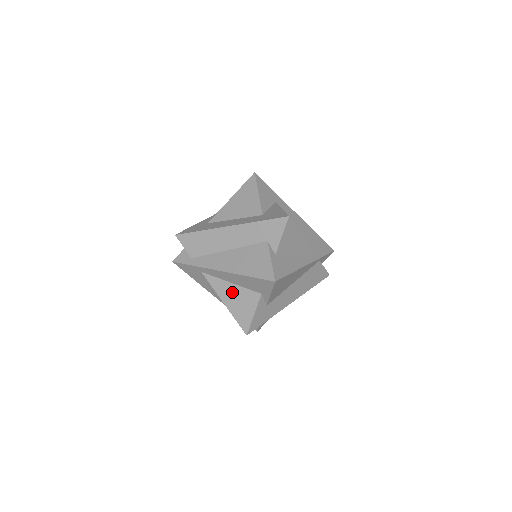
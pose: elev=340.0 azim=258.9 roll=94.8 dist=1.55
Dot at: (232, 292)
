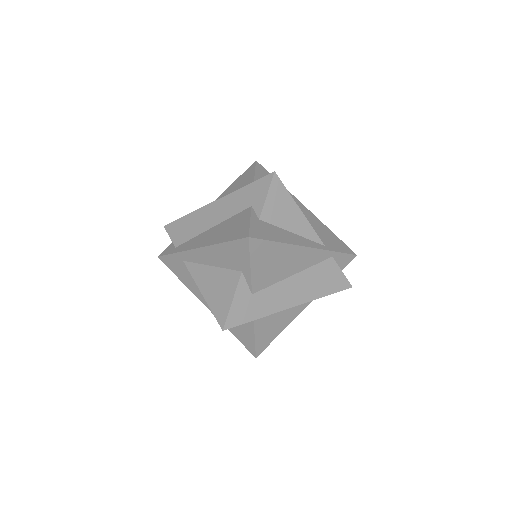
Dot at: (211, 277)
